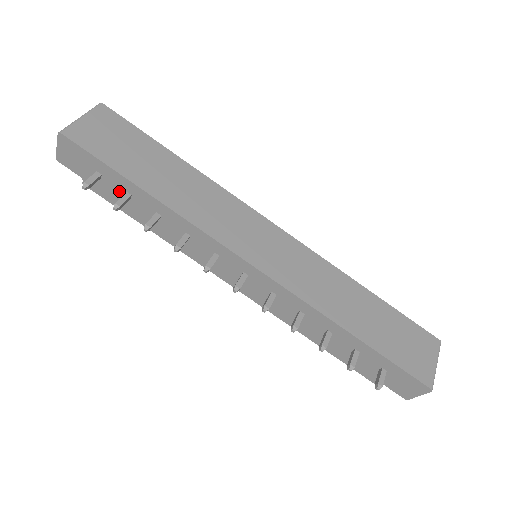
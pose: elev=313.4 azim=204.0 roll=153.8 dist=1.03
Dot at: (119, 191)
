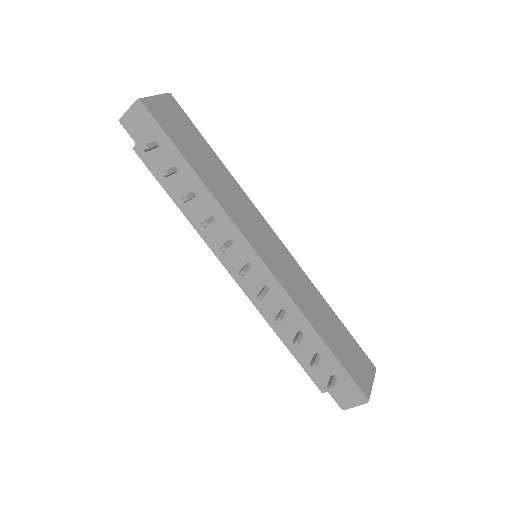
Dot at: (167, 164)
